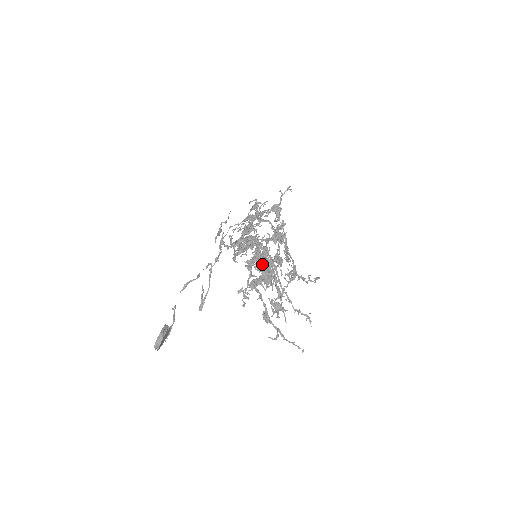
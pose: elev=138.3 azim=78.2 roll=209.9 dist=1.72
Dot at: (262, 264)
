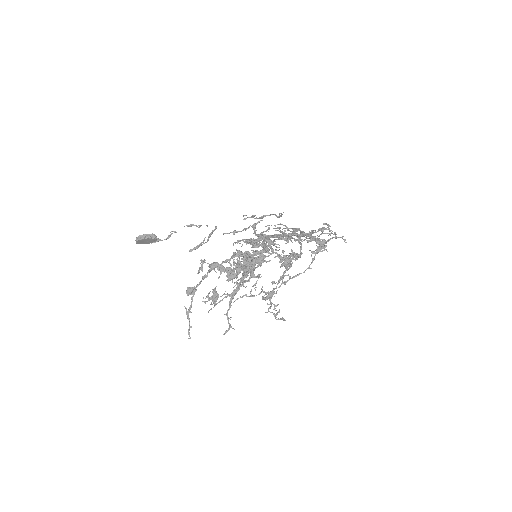
Dot at: (245, 263)
